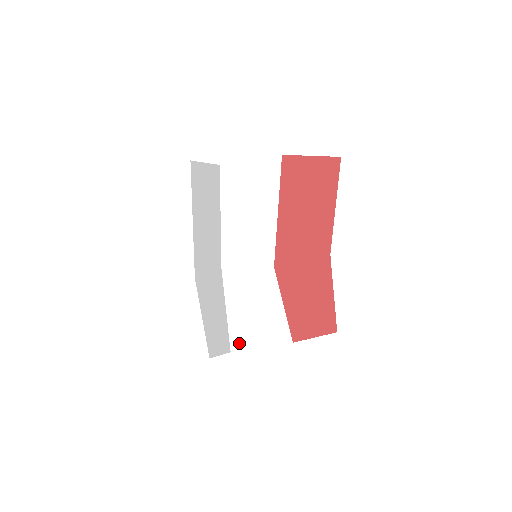
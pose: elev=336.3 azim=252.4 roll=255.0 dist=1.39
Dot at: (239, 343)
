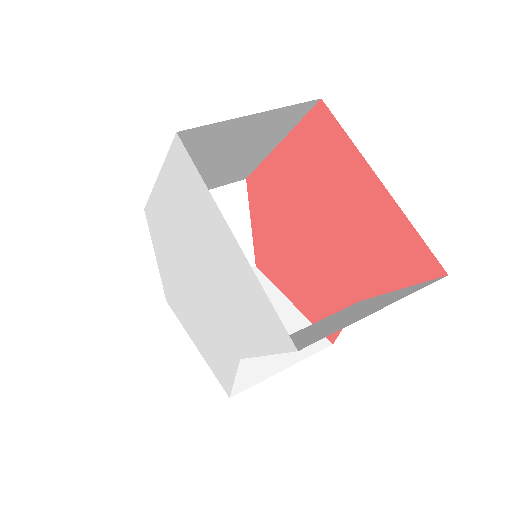
Dot at: occluded
